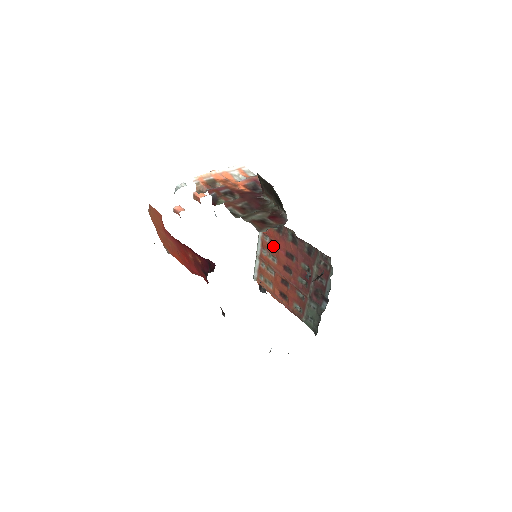
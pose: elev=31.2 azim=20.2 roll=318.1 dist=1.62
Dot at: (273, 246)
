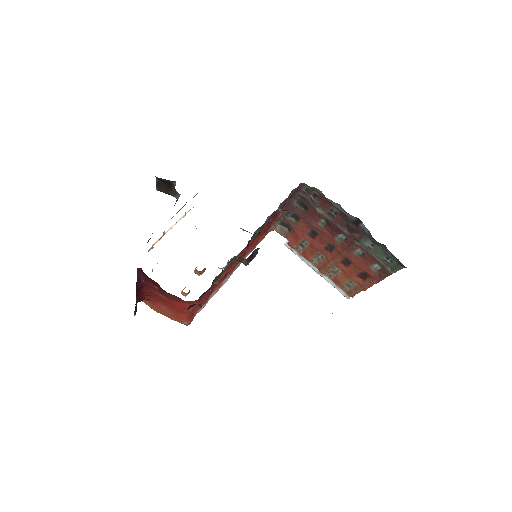
Dot at: (306, 247)
